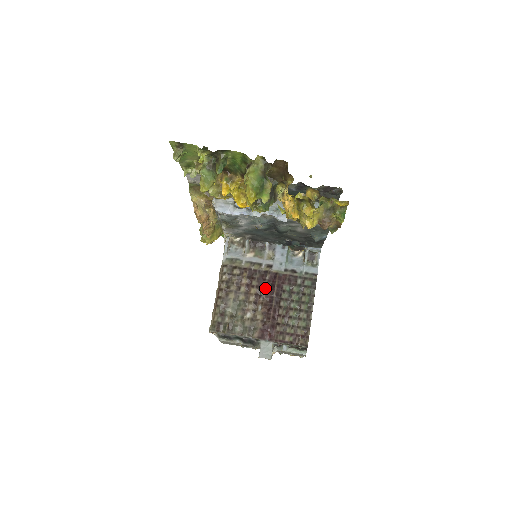
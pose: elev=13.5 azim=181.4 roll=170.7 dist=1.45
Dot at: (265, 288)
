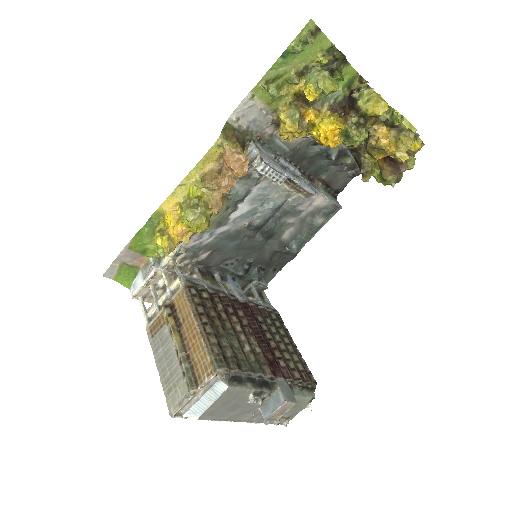
Dot at: (245, 317)
